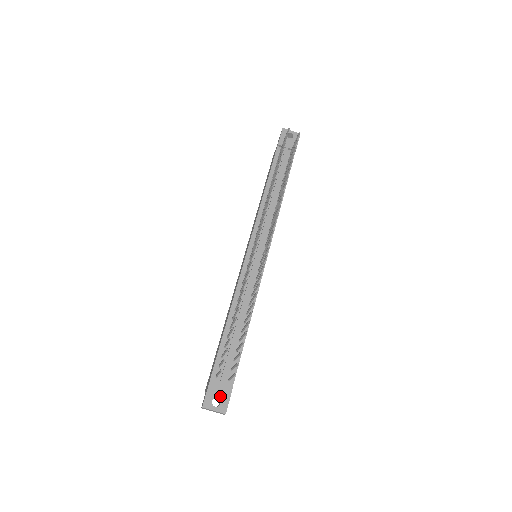
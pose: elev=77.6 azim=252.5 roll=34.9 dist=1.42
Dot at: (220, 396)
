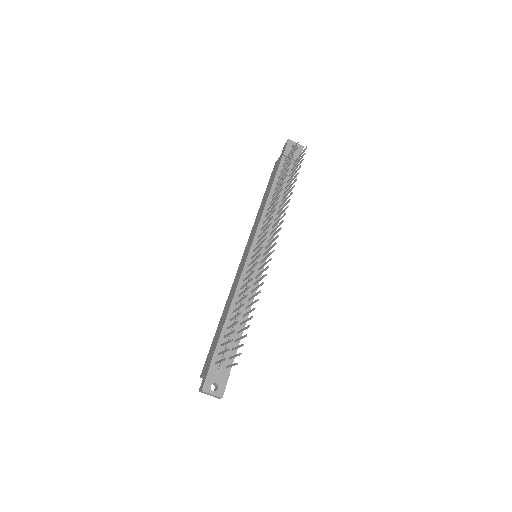
Dot at: (218, 382)
